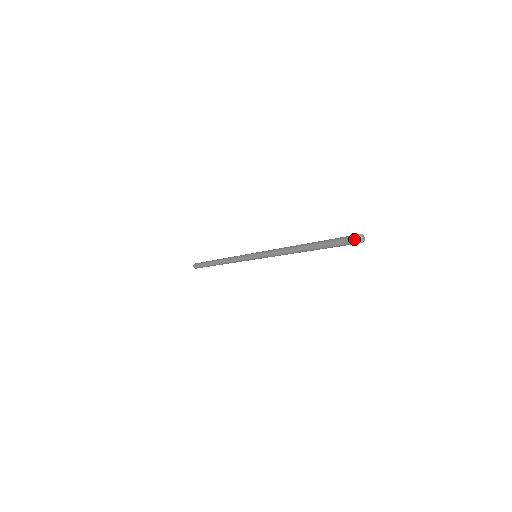
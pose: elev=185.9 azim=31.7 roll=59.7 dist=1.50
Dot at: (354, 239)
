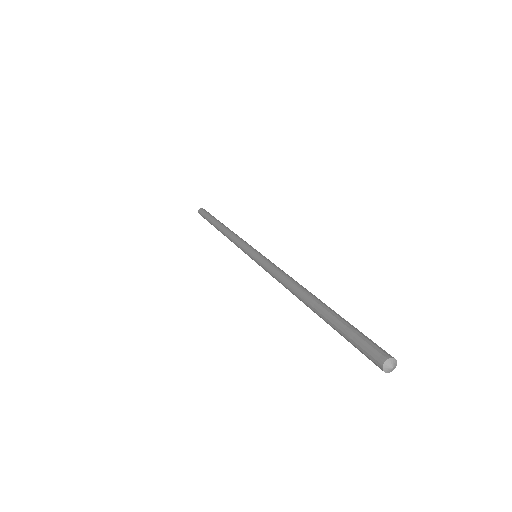
Dot at: (376, 364)
